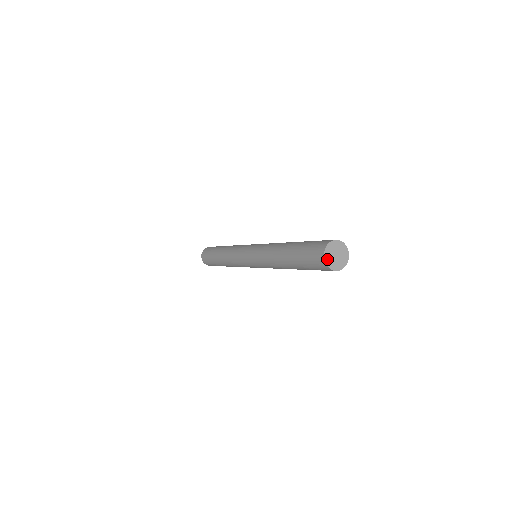
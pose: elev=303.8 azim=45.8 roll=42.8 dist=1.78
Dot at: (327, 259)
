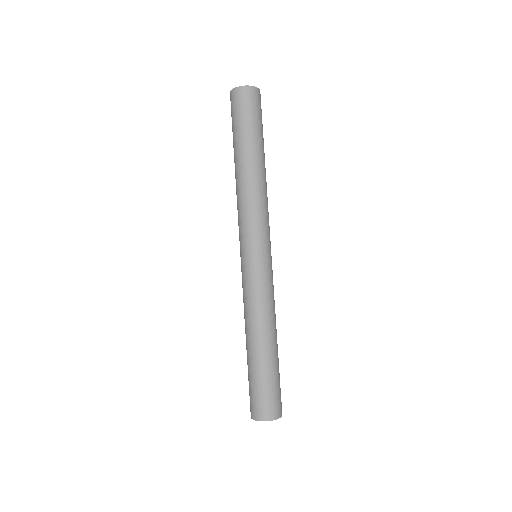
Dot at: (240, 88)
